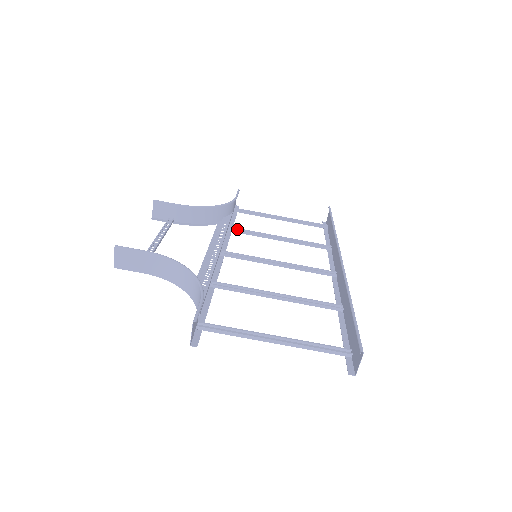
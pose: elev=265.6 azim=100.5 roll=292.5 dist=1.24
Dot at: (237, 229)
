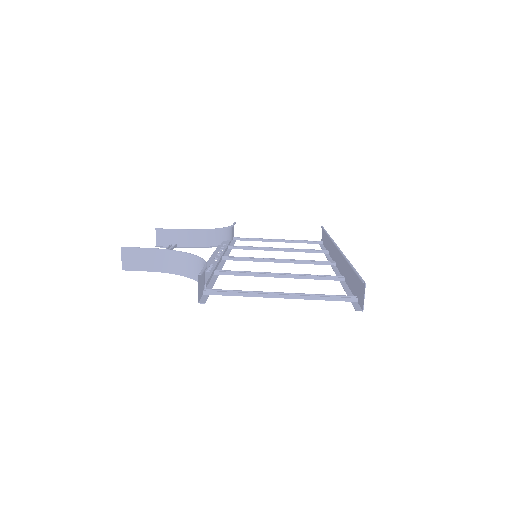
Dot at: (236, 247)
